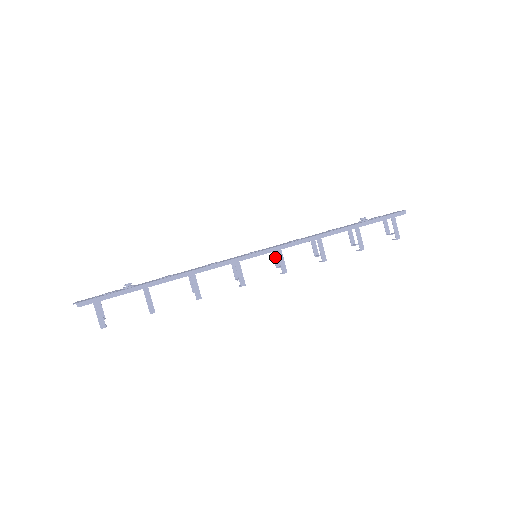
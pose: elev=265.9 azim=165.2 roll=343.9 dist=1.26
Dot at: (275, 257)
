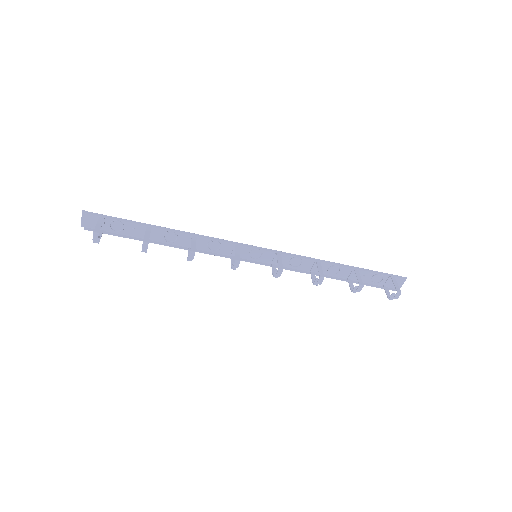
Dot at: (274, 270)
